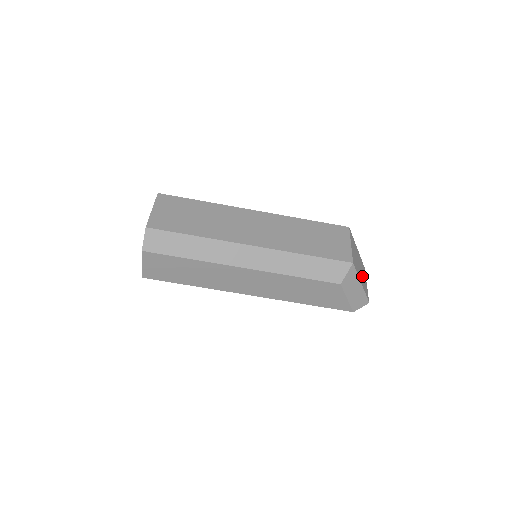
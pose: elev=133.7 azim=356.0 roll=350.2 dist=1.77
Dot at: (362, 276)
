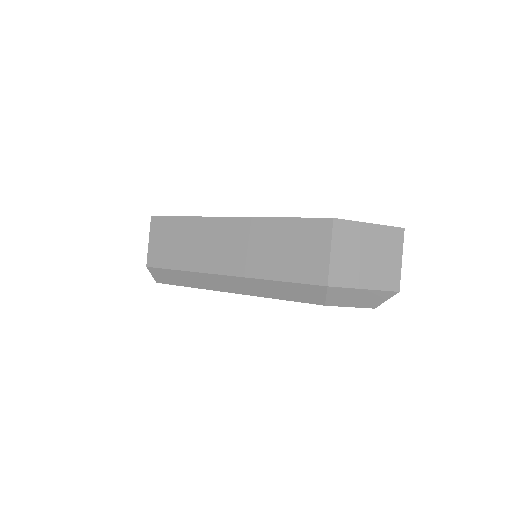
Dot at: (378, 265)
